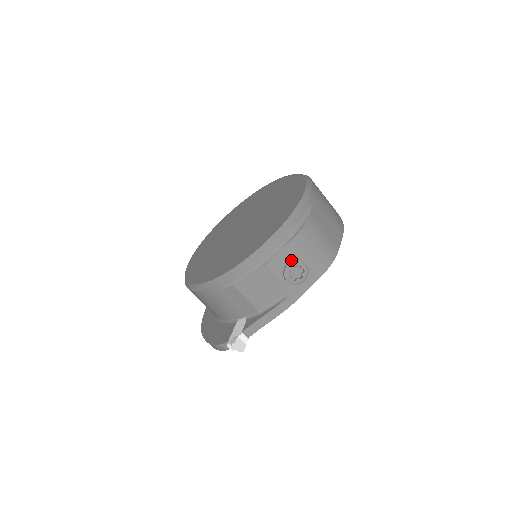
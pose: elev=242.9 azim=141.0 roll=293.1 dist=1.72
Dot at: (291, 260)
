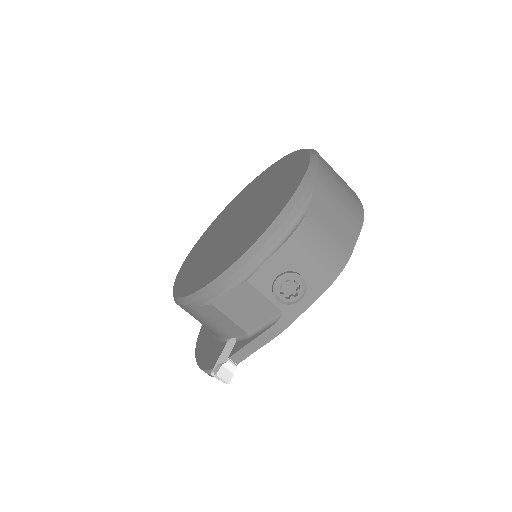
Dot at: (281, 273)
